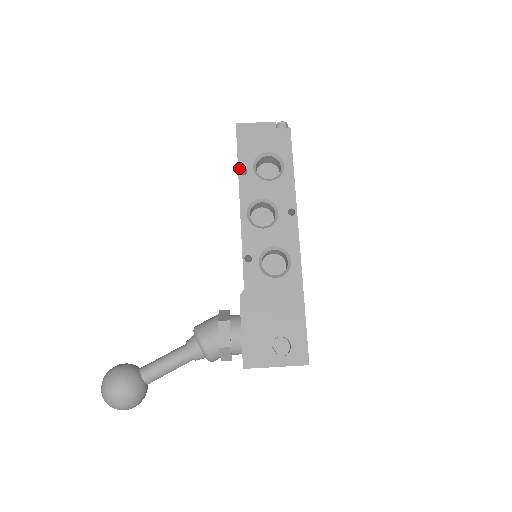
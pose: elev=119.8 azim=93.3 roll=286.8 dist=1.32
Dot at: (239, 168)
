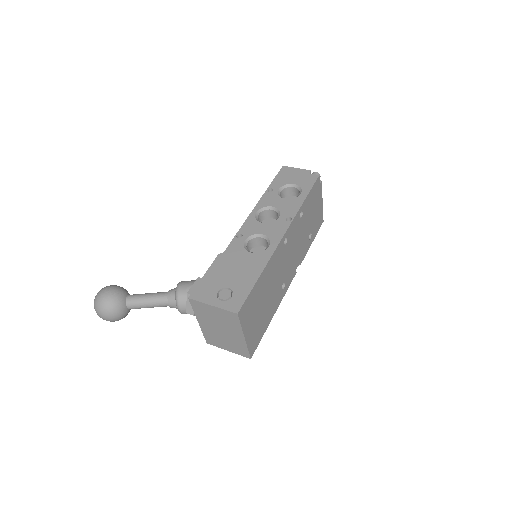
Dot at: (269, 188)
